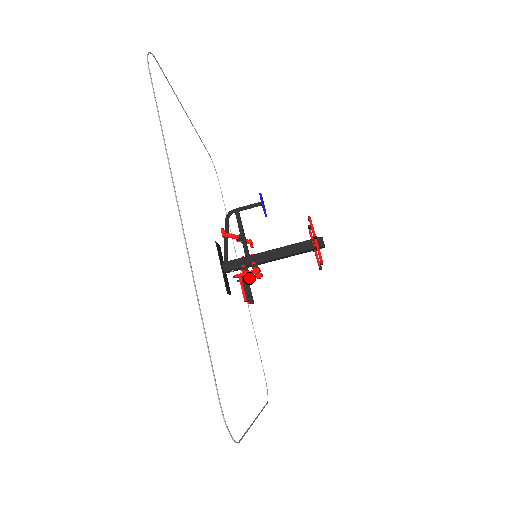
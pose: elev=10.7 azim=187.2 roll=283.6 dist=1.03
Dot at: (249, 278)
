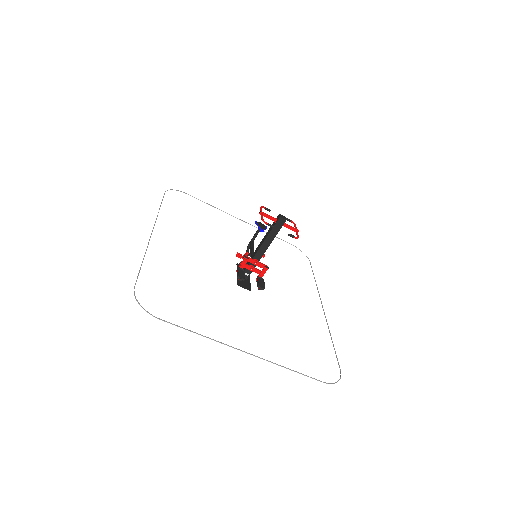
Dot at: (259, 274)
